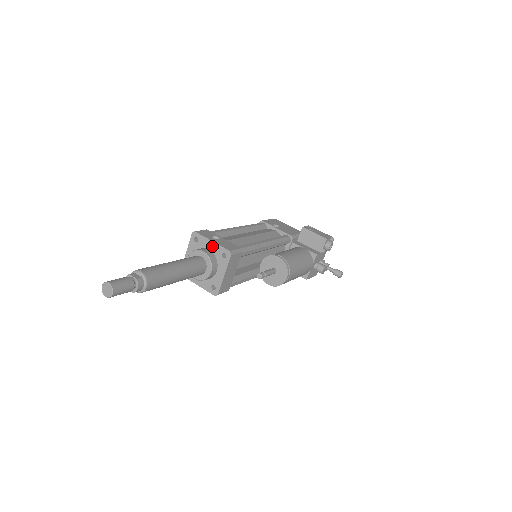
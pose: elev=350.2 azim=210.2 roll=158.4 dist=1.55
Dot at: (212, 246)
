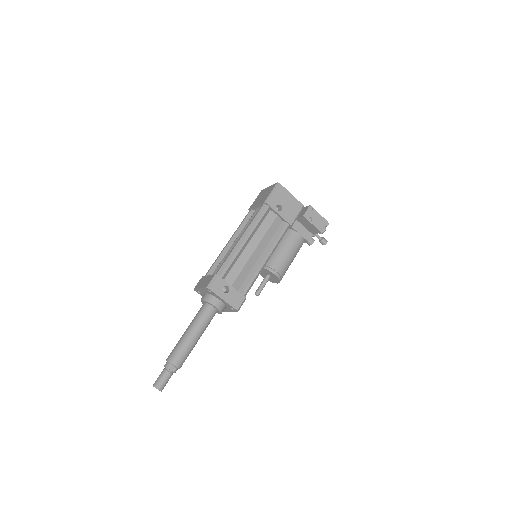
Dot at: (223, 301)
